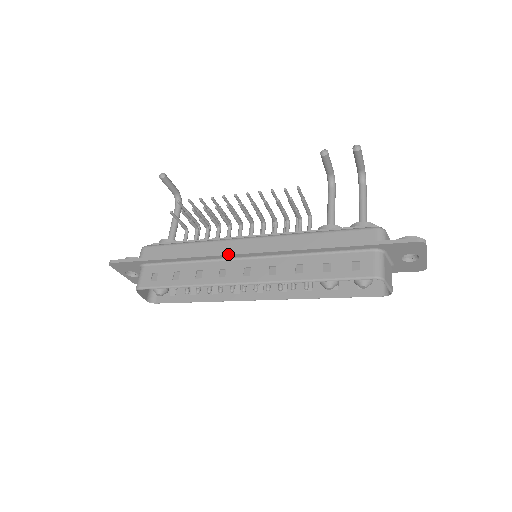
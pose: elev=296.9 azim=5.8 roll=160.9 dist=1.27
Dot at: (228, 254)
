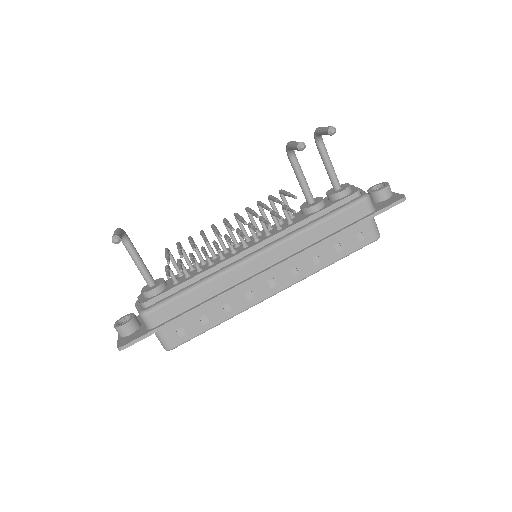
Dot at: occluded
